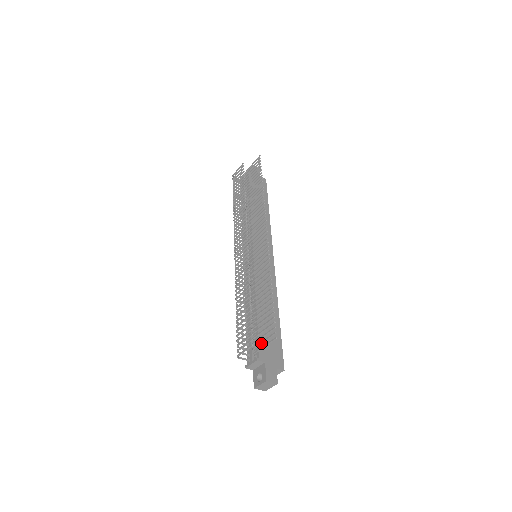
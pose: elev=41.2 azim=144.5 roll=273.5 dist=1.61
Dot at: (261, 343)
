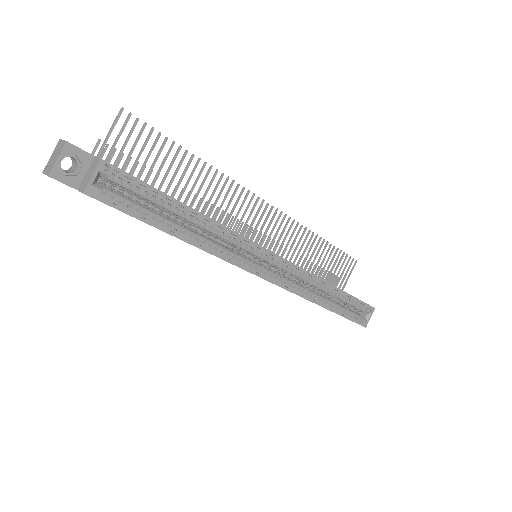
Dot at: (113, 147)
